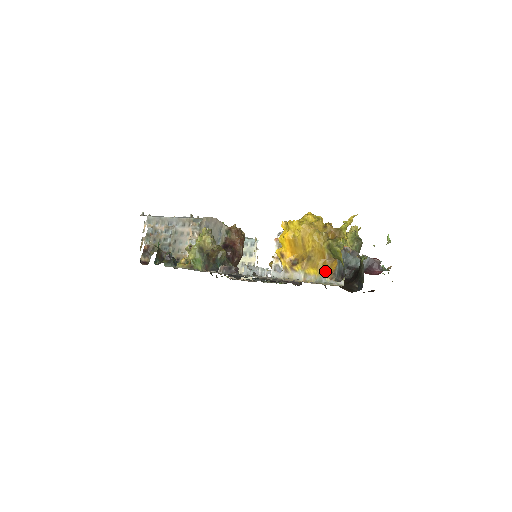
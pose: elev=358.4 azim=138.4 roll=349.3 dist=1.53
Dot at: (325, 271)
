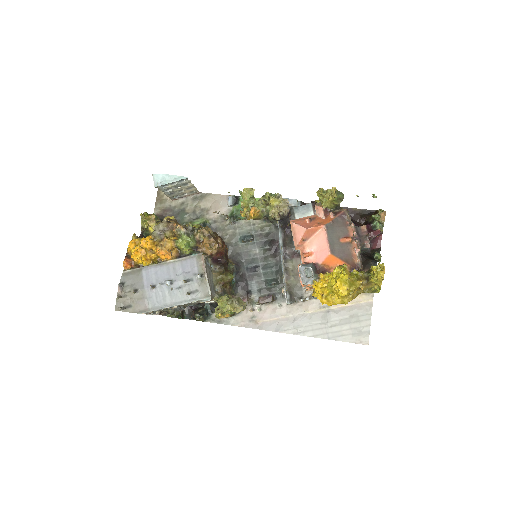
Dot at: occluded
